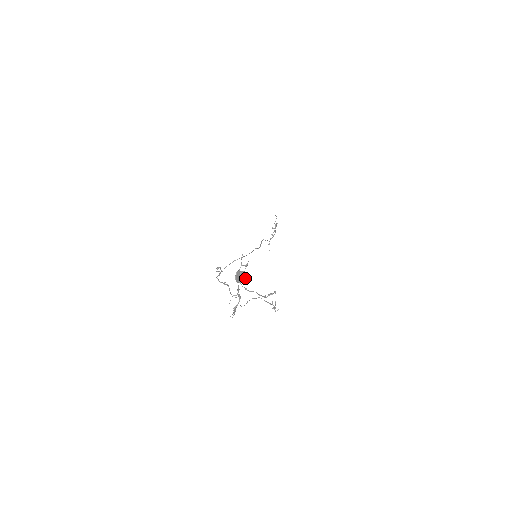
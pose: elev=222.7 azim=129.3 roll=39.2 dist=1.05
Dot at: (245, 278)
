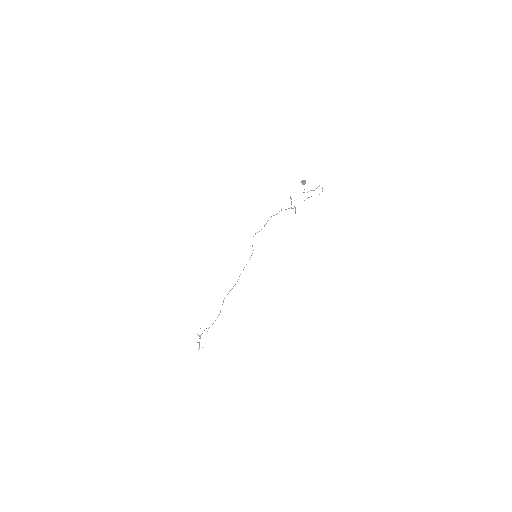
Dot at: occluded
